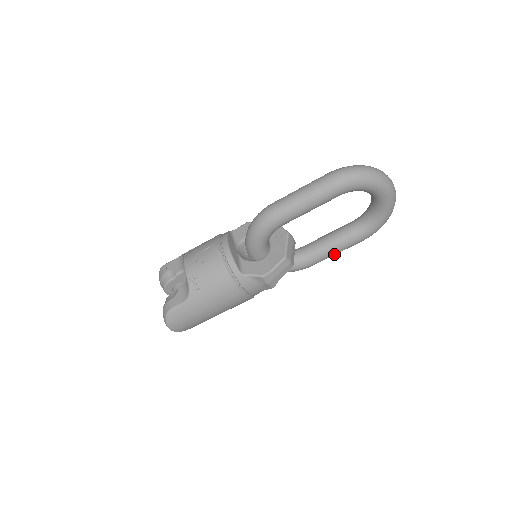
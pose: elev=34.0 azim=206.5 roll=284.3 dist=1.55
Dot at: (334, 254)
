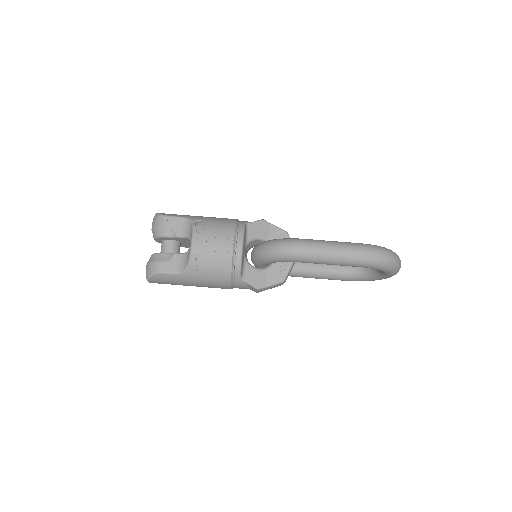
Dot at: (315, 278)
